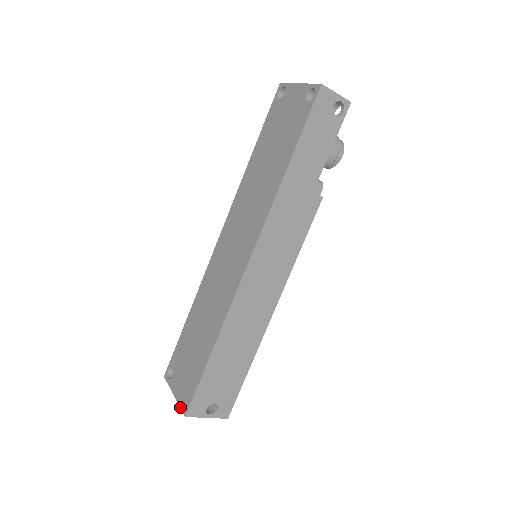
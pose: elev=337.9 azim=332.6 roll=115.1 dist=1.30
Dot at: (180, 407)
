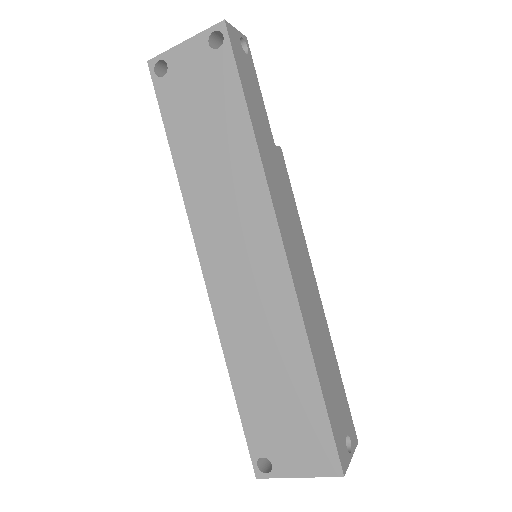
Dot at: (324, 476)
